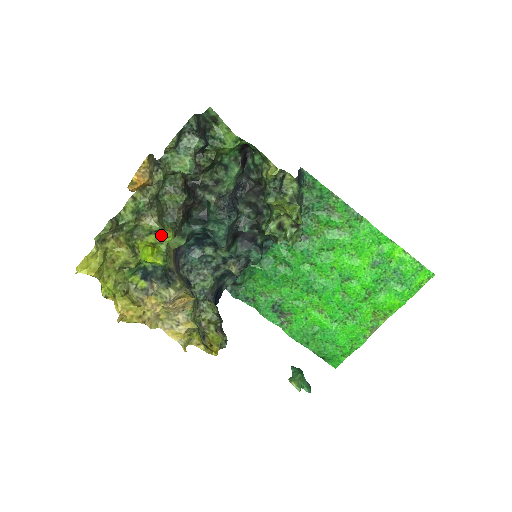
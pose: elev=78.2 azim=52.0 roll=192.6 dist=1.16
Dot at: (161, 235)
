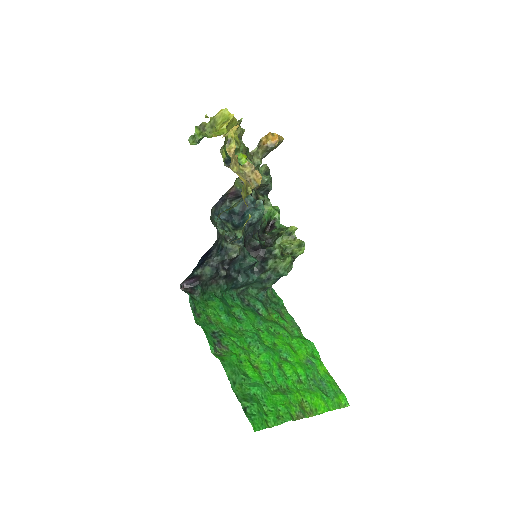
Dot at: occluded
